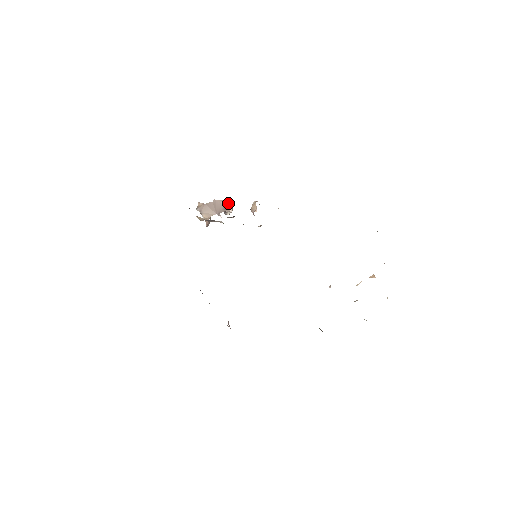
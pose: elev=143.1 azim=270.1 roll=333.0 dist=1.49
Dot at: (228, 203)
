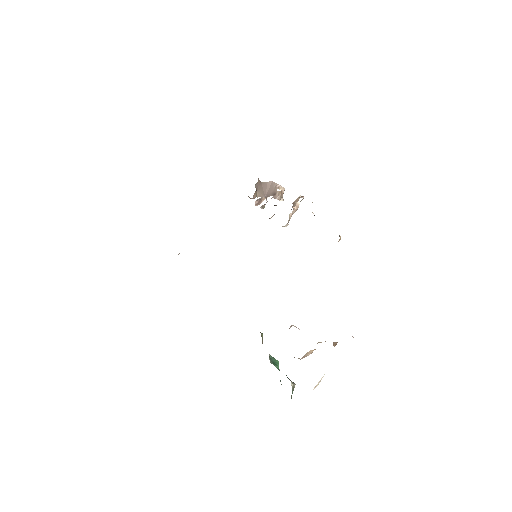
Dot at: (280, 189)
